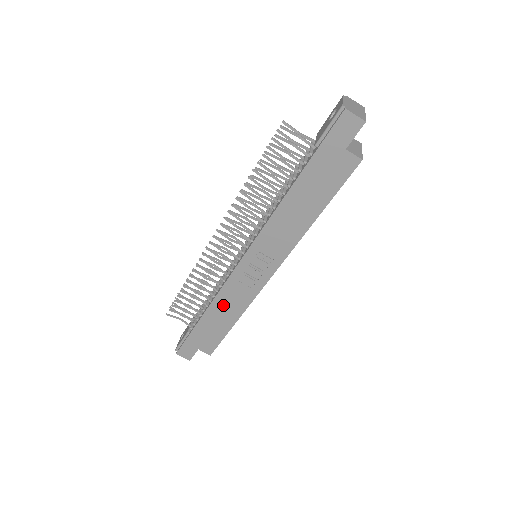
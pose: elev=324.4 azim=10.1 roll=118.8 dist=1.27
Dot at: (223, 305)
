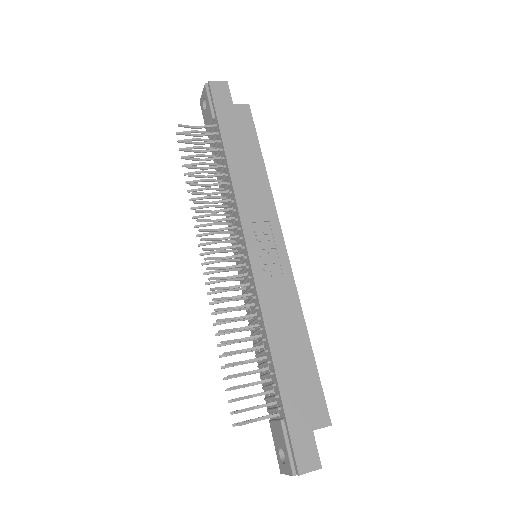
Dot at: (279, 325)
